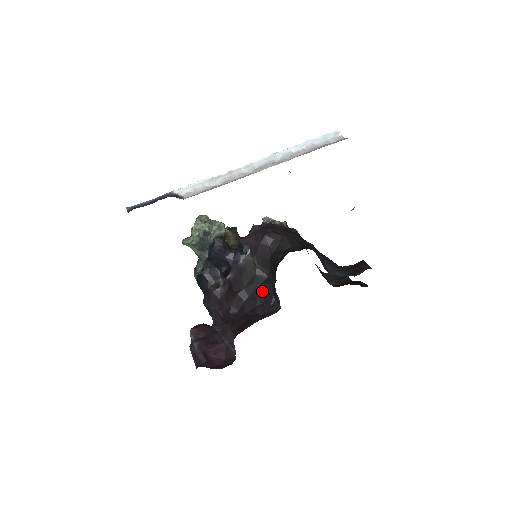
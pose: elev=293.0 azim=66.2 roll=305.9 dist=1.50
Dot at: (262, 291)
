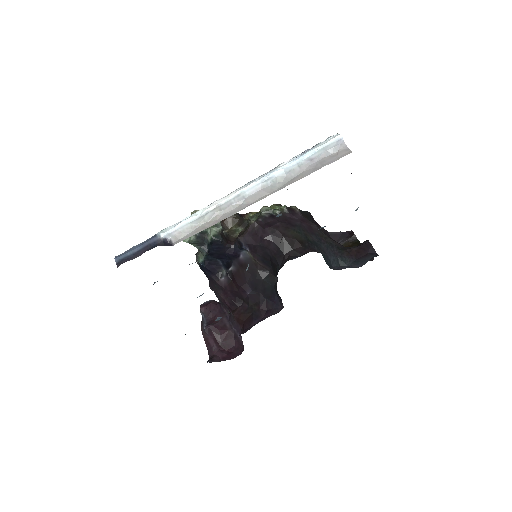
Dot at: (265, 287)
